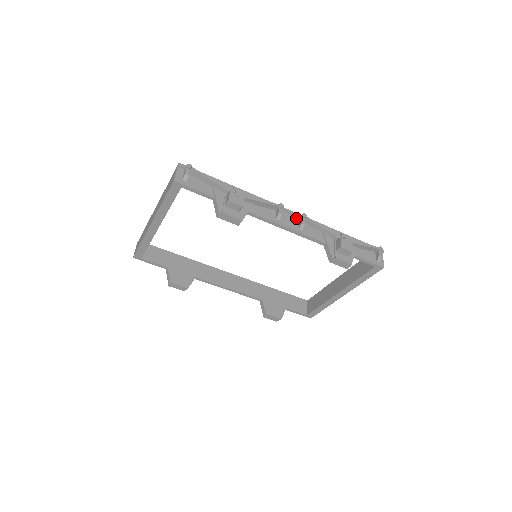
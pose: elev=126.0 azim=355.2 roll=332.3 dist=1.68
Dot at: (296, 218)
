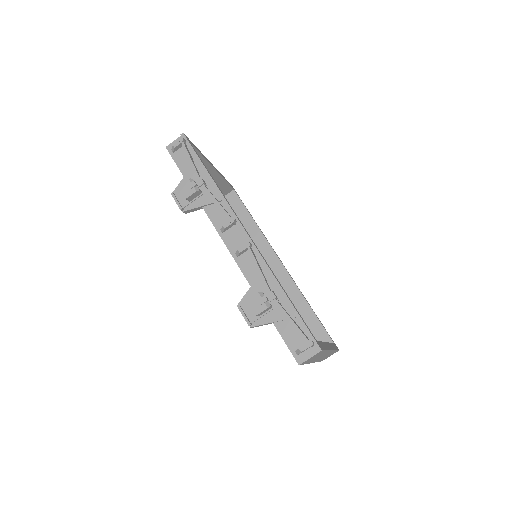
Dot at: occluded
